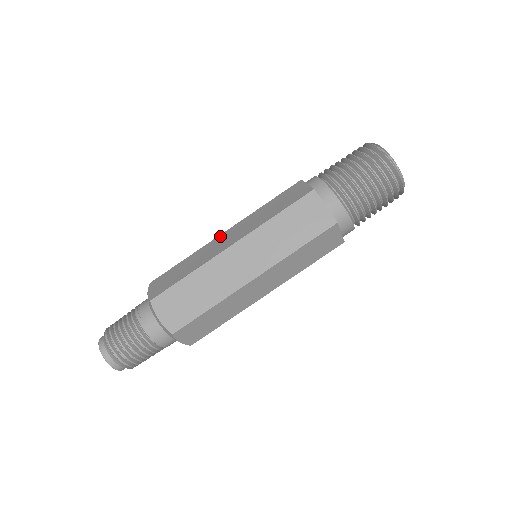
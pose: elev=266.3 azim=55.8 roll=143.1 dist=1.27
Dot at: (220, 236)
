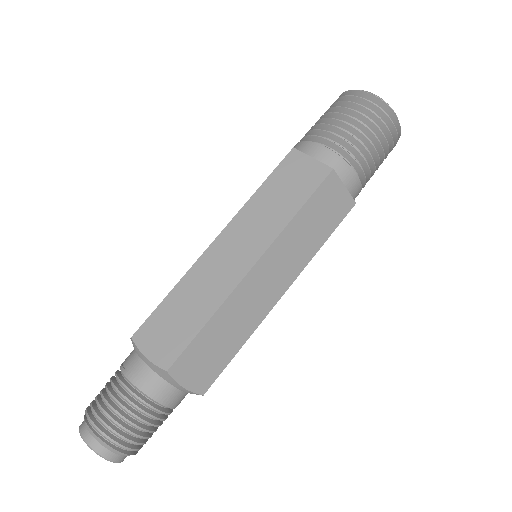
Dot at: occluded
